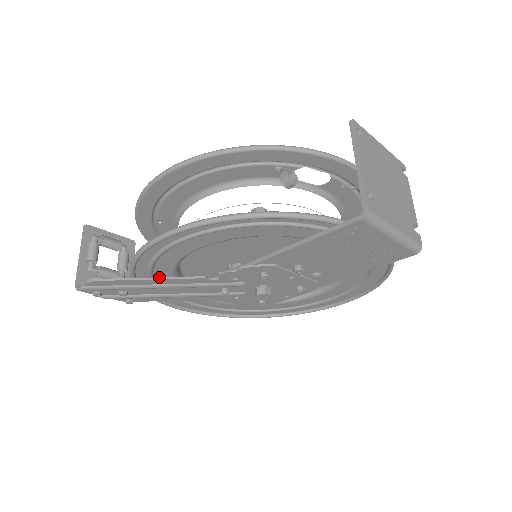
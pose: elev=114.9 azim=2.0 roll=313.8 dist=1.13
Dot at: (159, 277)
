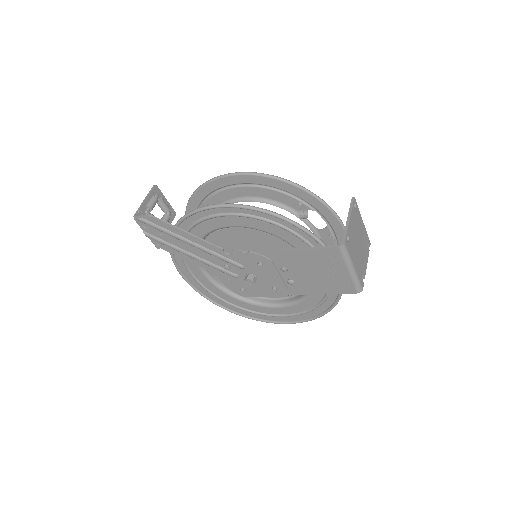
Dot at: (194, 235)
